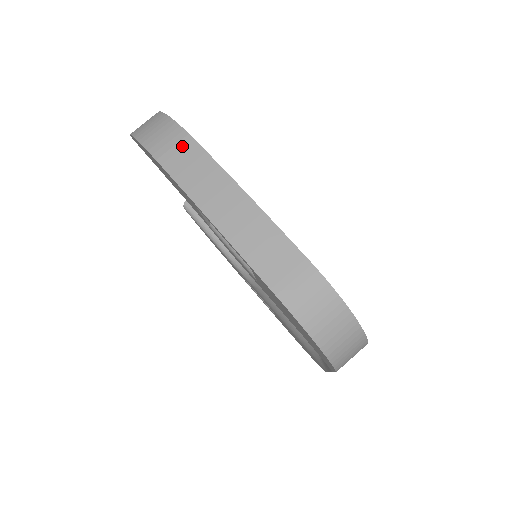
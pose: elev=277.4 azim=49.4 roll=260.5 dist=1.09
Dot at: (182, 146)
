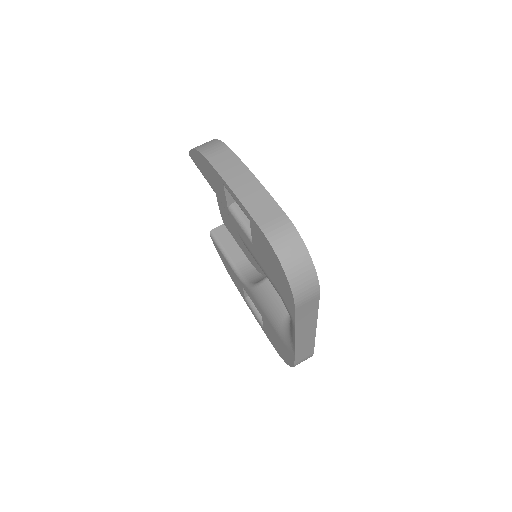
Dot at: (222, 151)
